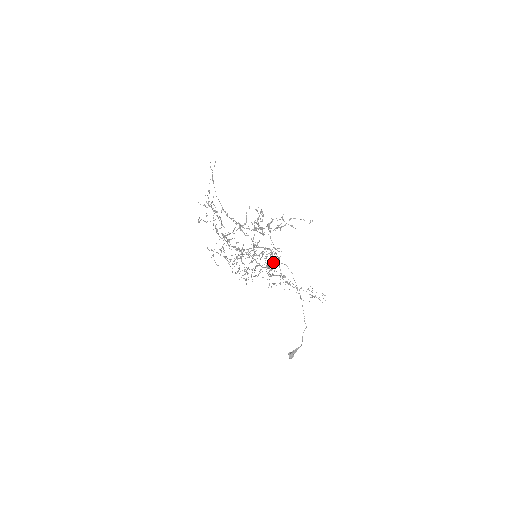
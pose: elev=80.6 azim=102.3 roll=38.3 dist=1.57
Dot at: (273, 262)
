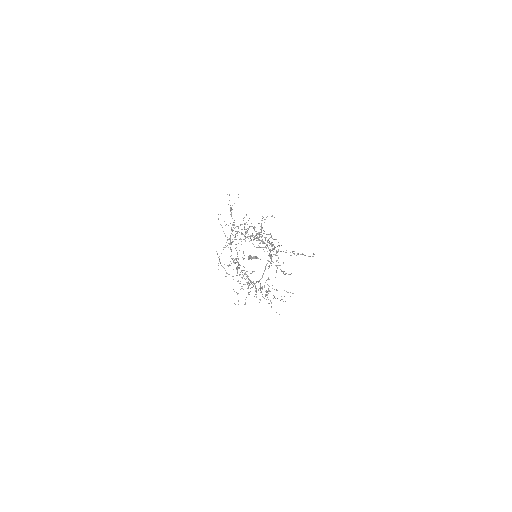
Dot at: occluded
